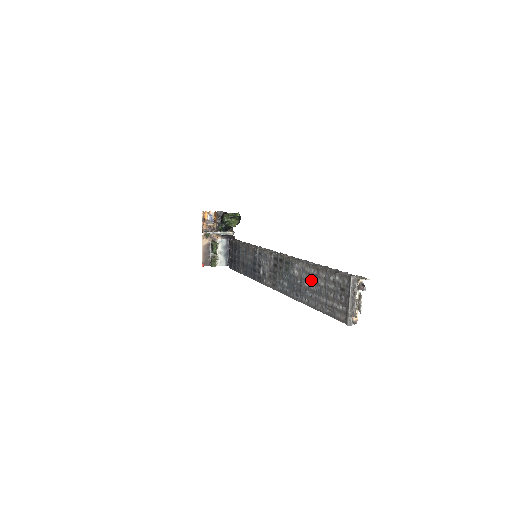
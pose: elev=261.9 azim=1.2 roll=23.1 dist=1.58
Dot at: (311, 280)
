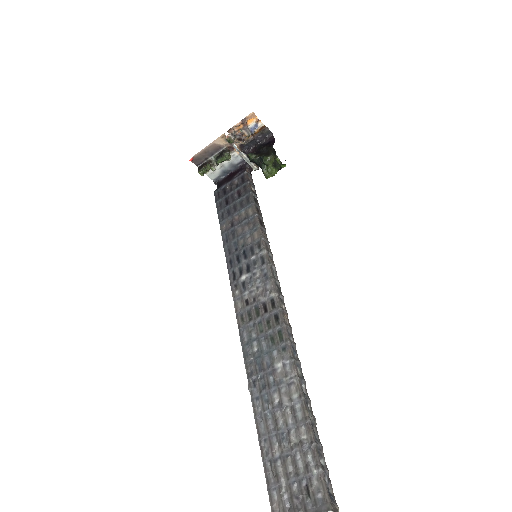
Dot at: (286, 409)
